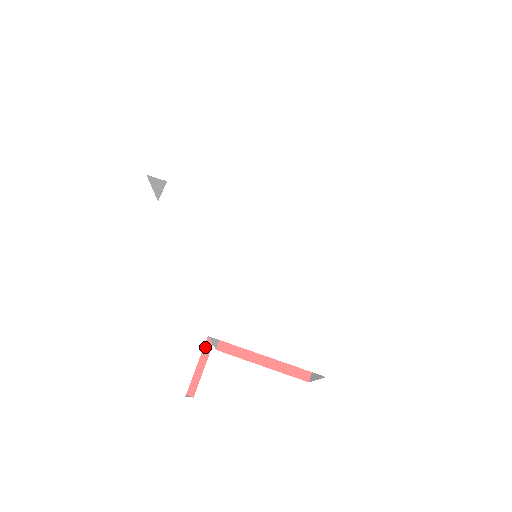
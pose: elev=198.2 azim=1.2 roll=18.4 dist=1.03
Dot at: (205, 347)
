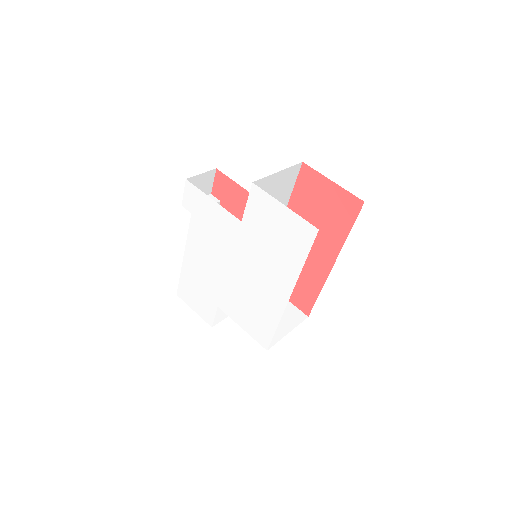
Dot at: occluded
